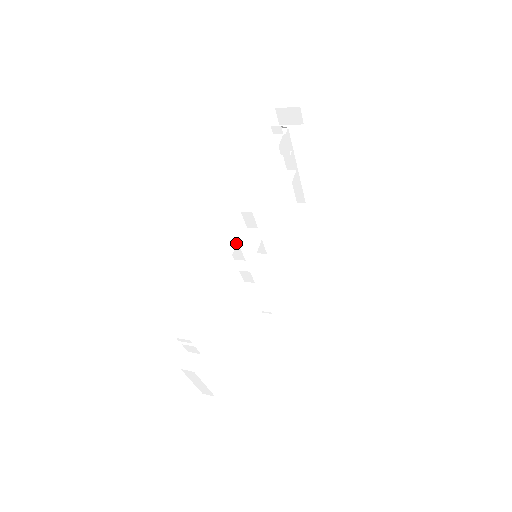
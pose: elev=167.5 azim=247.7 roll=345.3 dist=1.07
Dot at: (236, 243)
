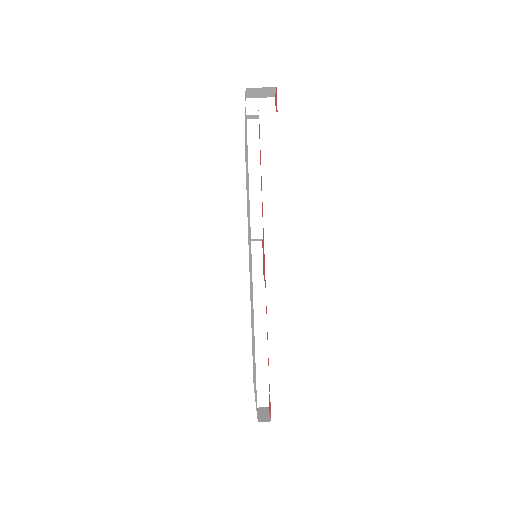
Dot at: (265, 283)
